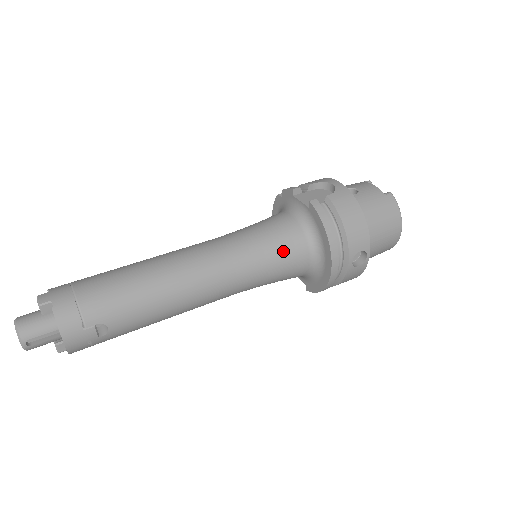
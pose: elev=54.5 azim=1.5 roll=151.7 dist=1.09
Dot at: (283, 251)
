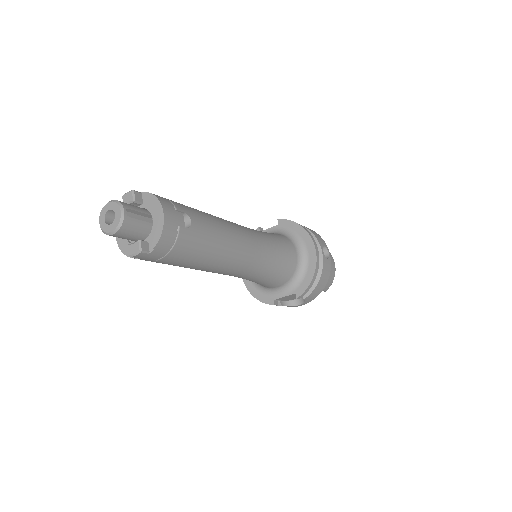
Dot at: (278, 238)
